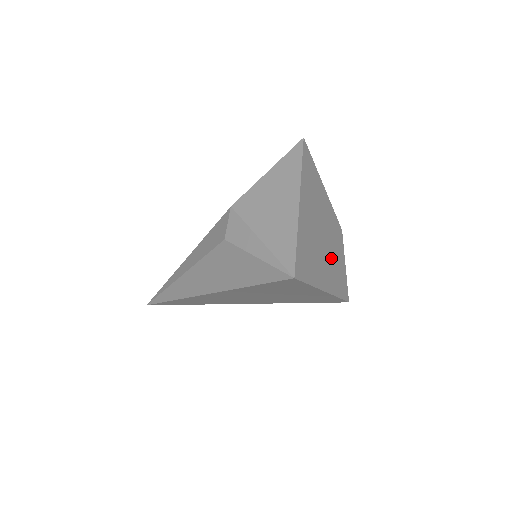
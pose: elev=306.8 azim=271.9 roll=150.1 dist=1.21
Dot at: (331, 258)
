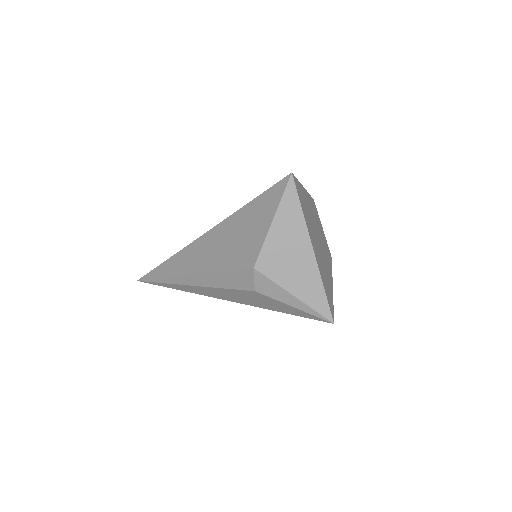
Dot at: (323, 248)
